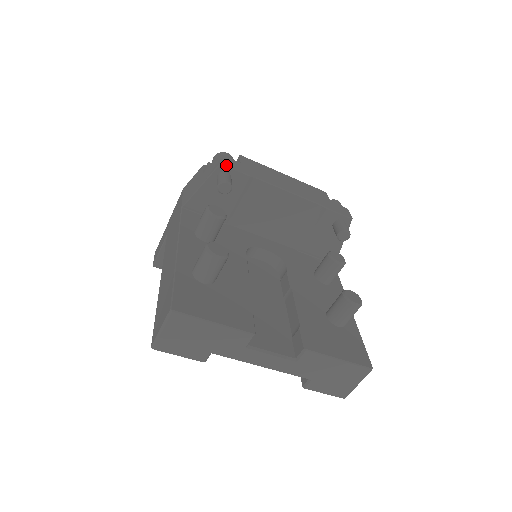
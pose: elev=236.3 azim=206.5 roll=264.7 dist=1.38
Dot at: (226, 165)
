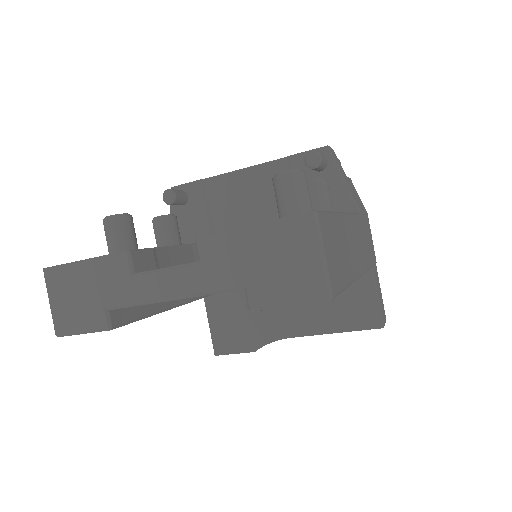
Dot at: (176, 186)
